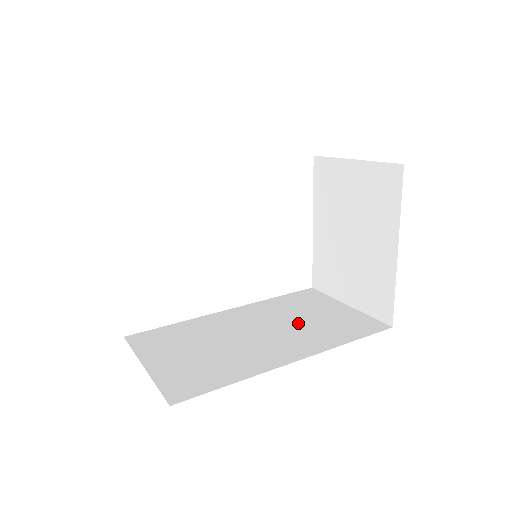
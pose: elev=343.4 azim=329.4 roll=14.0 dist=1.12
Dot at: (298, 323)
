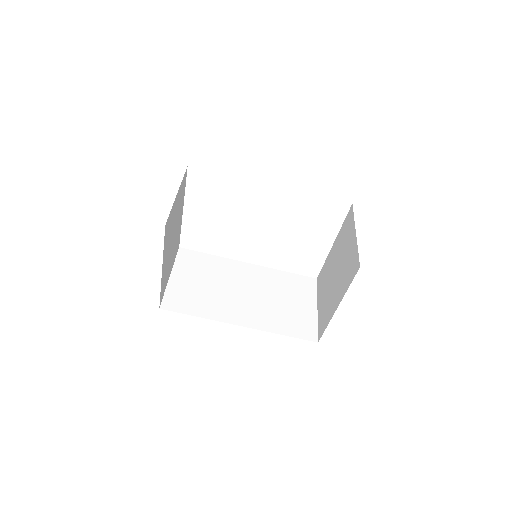
Dot at: (272, 301)
